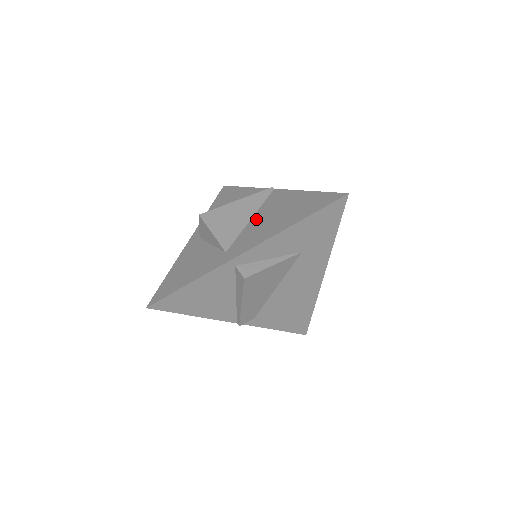
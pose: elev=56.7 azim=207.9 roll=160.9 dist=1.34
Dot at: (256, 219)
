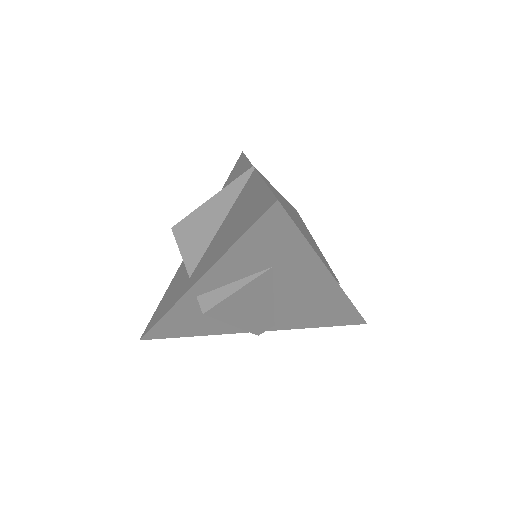
Dot at: (222, 226)
